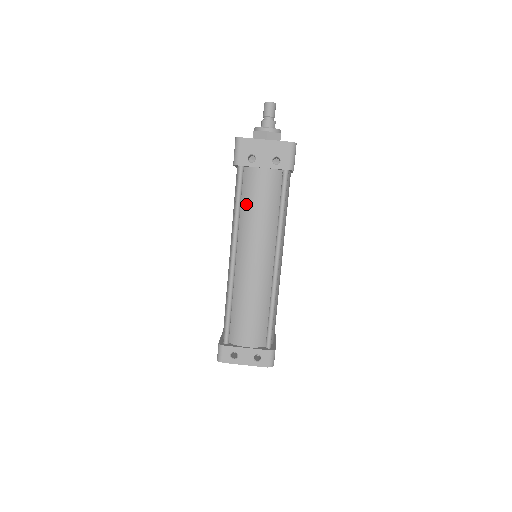
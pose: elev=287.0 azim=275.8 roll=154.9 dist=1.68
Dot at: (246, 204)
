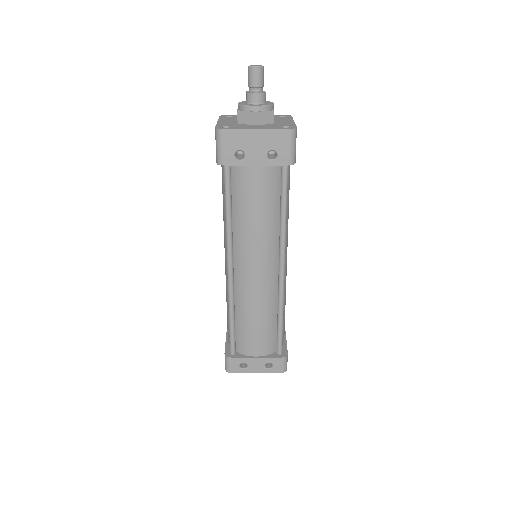
Dot at: (239, 209)
